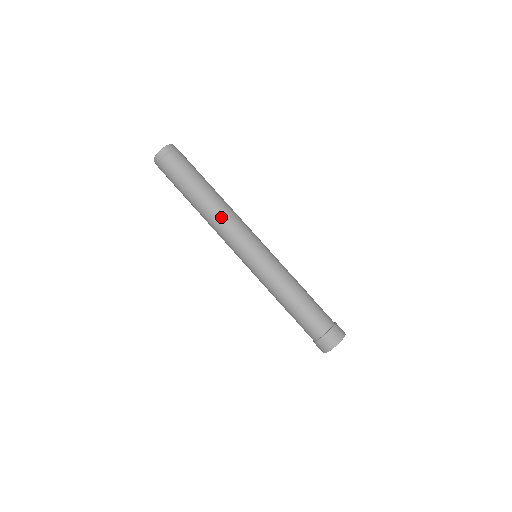
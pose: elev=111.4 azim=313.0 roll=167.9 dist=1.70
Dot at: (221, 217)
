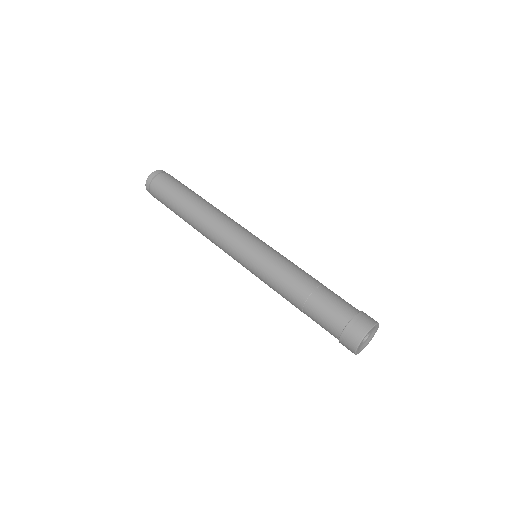
Dot at: (217, 215)
